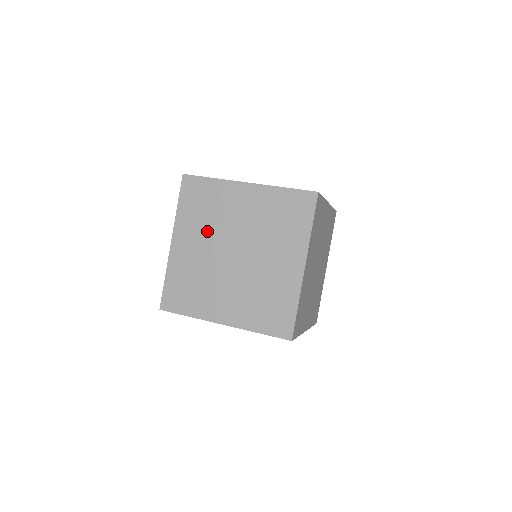
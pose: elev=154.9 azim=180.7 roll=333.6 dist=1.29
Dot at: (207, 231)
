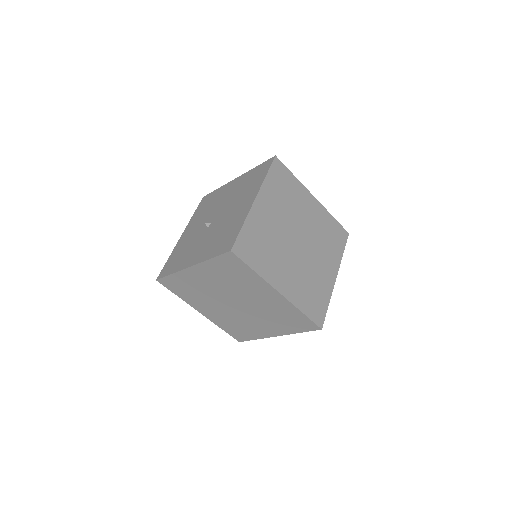
Dot at: (207, 300)
